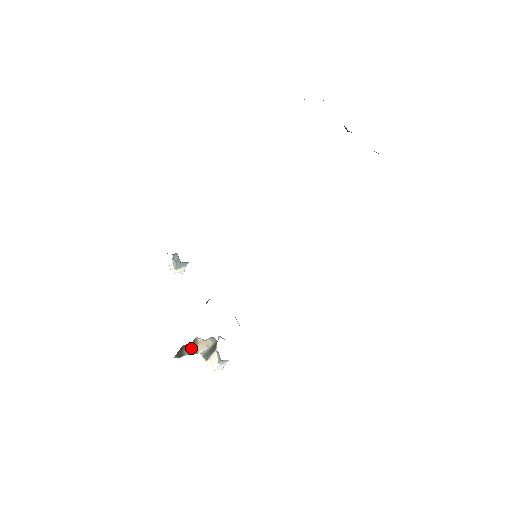
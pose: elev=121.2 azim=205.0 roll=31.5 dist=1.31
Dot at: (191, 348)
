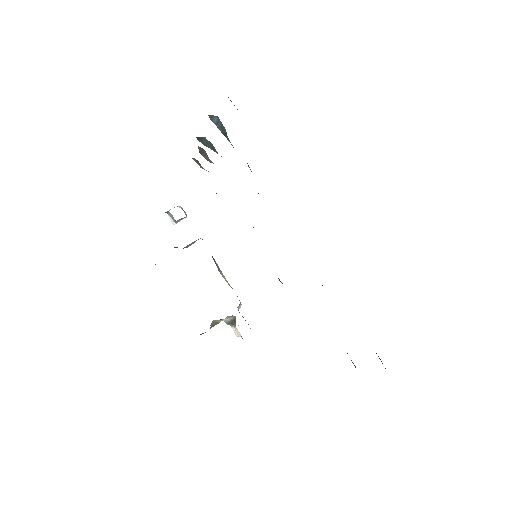
Dot at: (211, 327)
